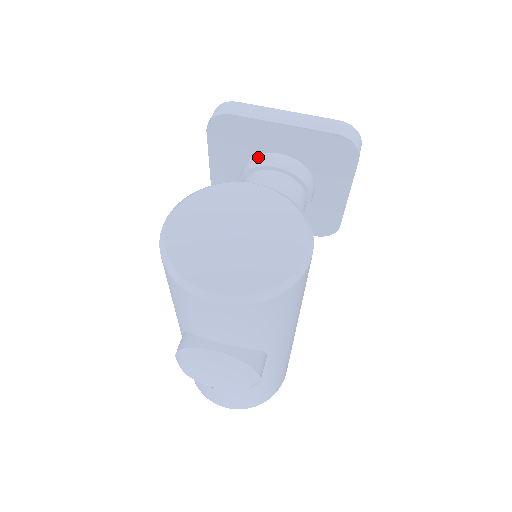
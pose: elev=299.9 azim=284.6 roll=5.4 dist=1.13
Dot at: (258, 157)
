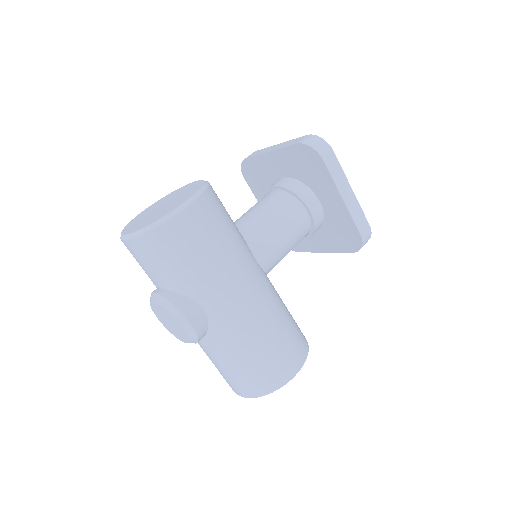
Dot at: occluded
